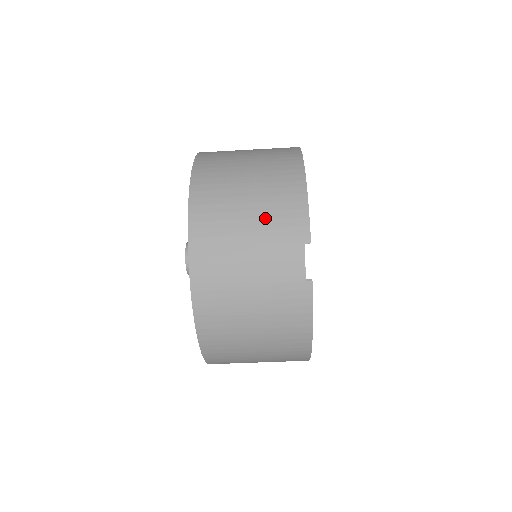
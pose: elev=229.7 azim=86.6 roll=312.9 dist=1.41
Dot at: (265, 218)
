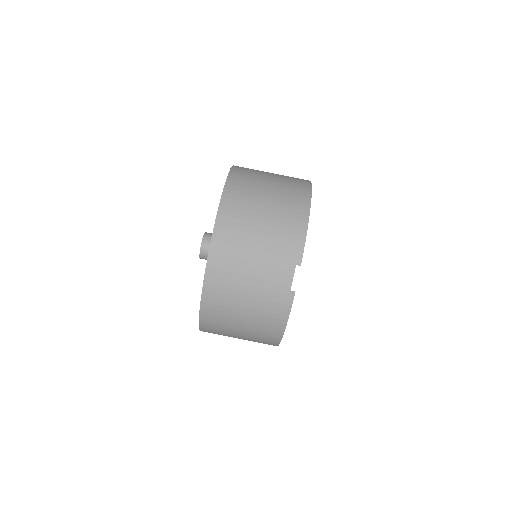
Dot at: (272, 239)
